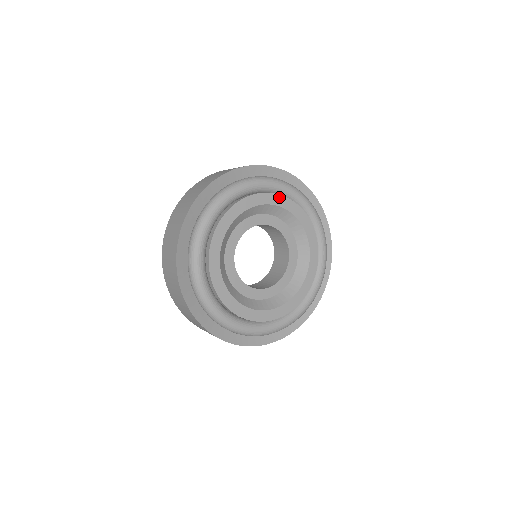
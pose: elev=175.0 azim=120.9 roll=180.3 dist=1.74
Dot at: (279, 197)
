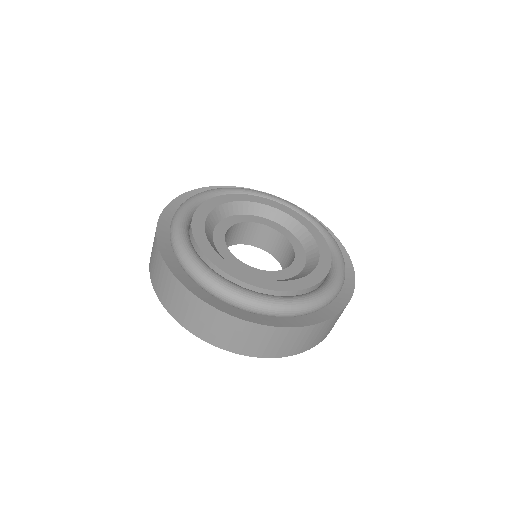
Dot at: (249, 196)
